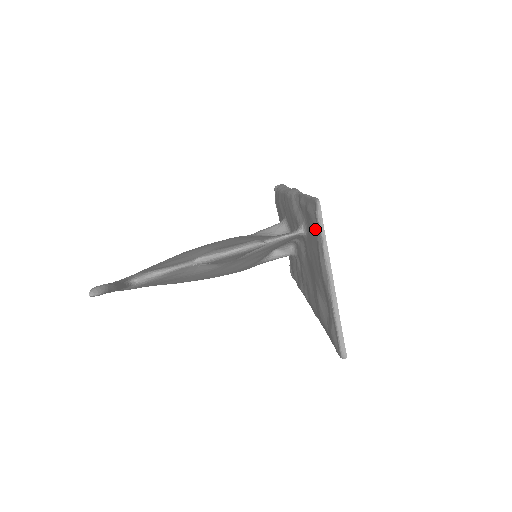
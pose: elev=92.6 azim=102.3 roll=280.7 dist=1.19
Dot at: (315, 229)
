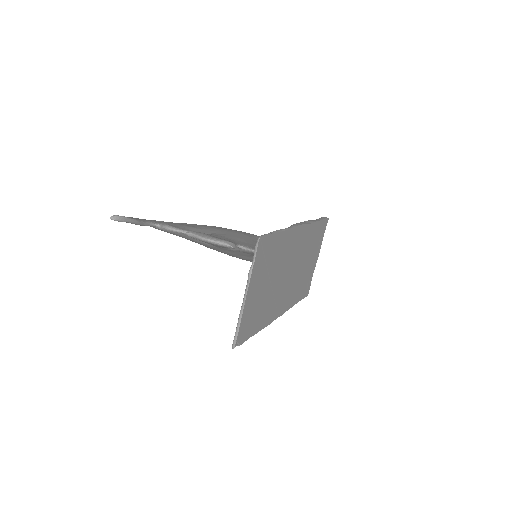
Dot at: occluded
